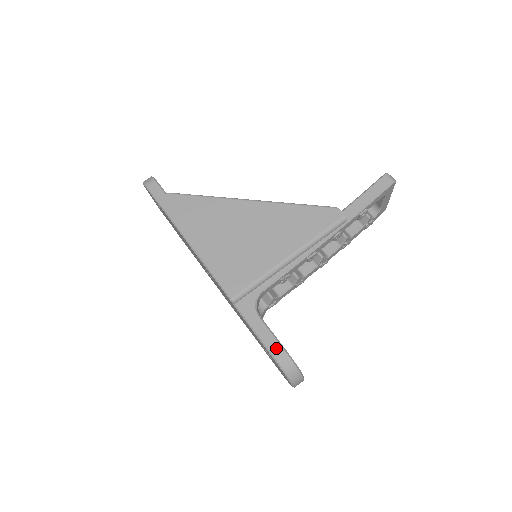
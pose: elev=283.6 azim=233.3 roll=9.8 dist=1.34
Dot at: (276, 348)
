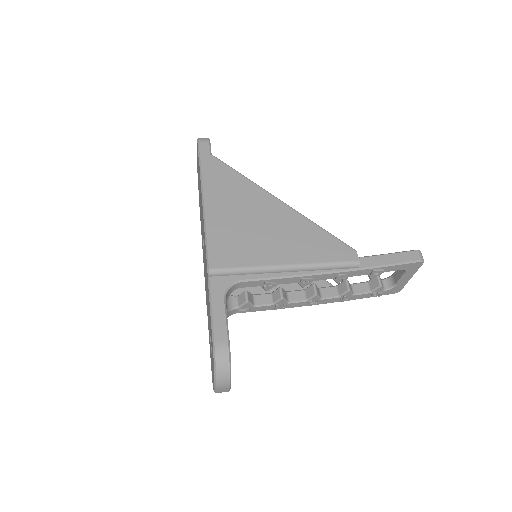
Dot at: (222, 337)
